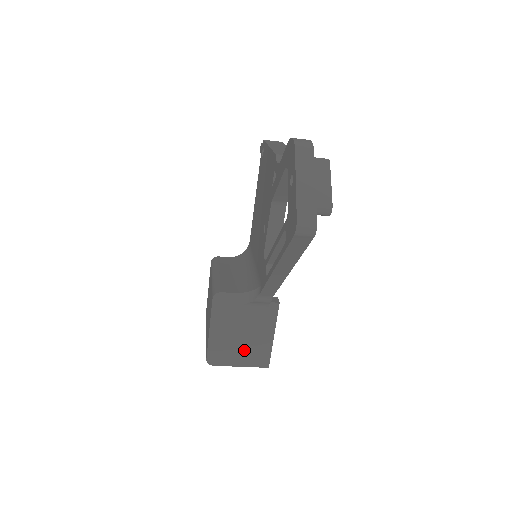
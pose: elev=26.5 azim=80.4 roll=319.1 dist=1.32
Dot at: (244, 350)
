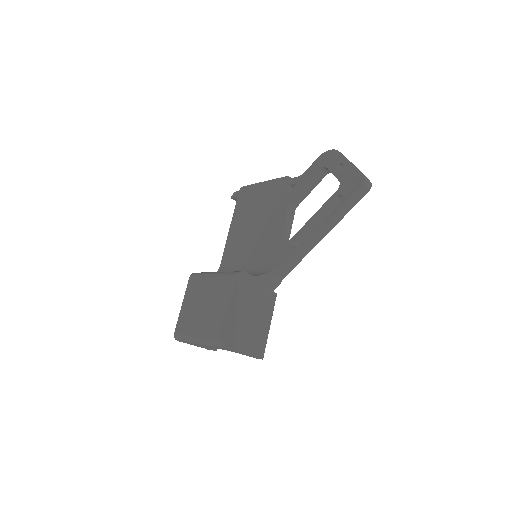
Dot at: (249, 336)
